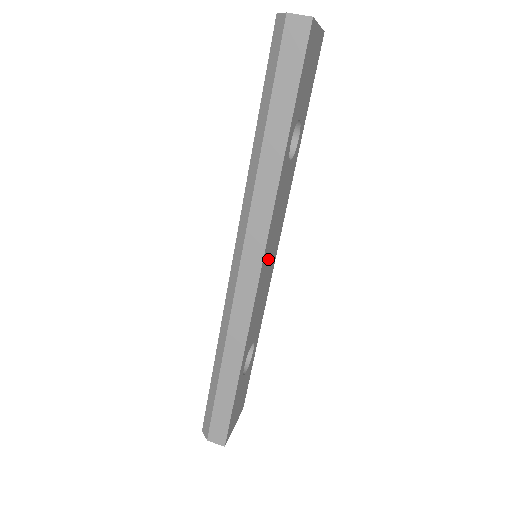
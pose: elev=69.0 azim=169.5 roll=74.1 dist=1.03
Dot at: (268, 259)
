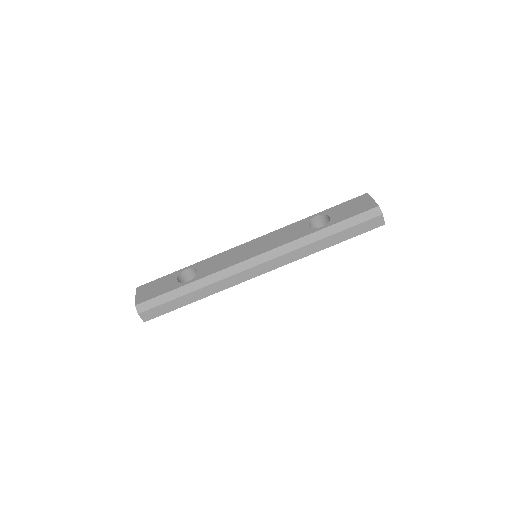
Dot at: occluded
